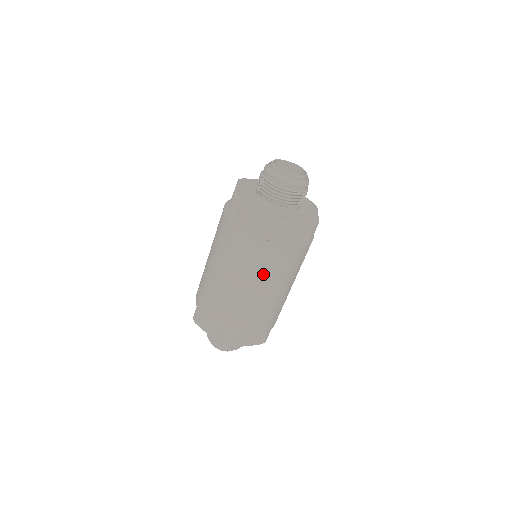
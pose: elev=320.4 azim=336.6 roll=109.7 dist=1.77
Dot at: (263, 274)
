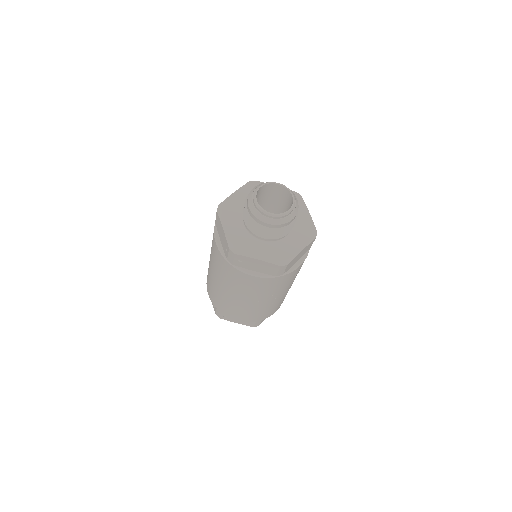
Dot at: (279, 289)
